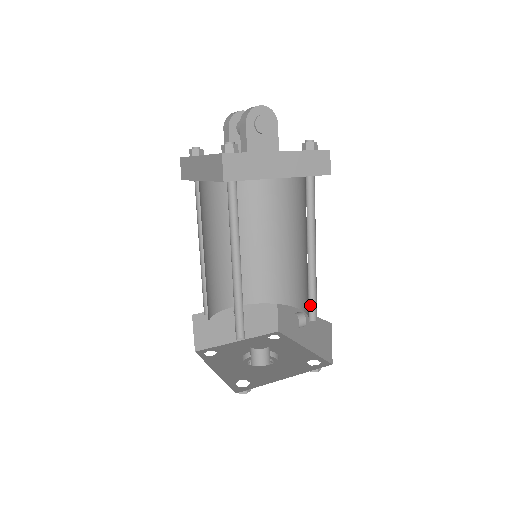
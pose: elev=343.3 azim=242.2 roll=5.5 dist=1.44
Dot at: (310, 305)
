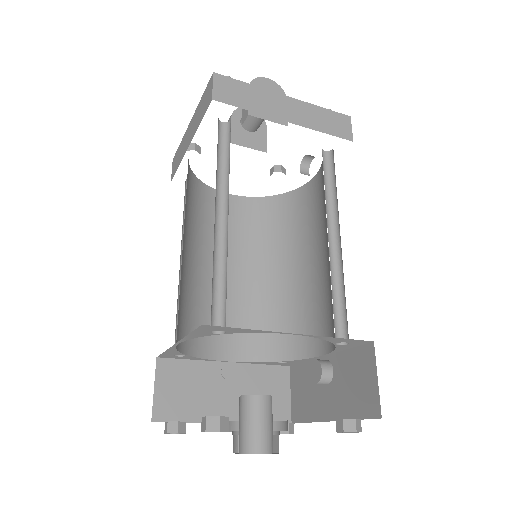
Dot at: (336, 318)
